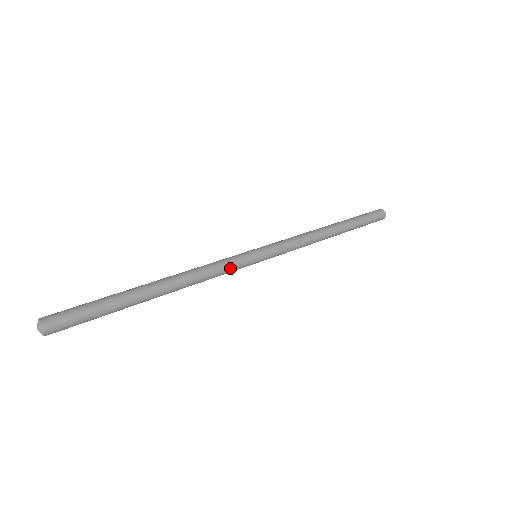
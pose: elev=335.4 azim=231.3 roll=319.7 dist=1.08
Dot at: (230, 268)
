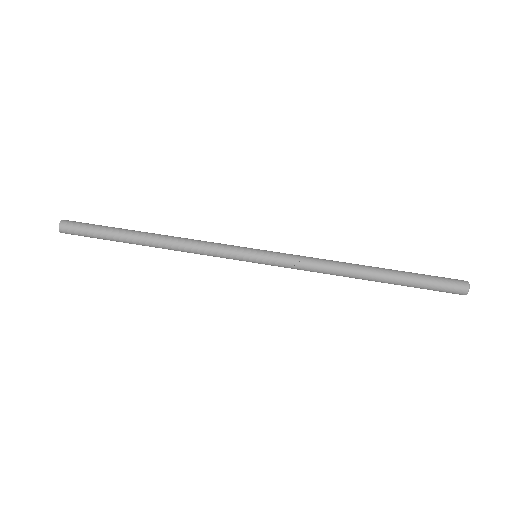
Dot at: (218, 256)
